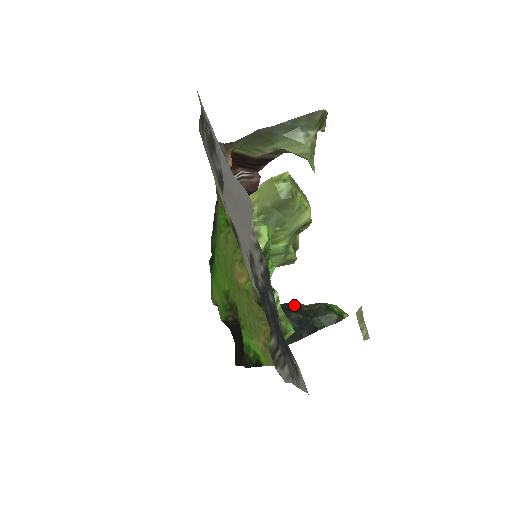
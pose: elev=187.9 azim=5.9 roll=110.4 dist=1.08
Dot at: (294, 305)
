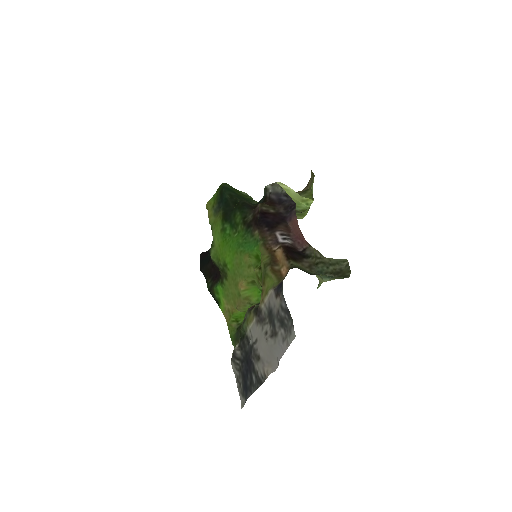
Dot at: occluded
